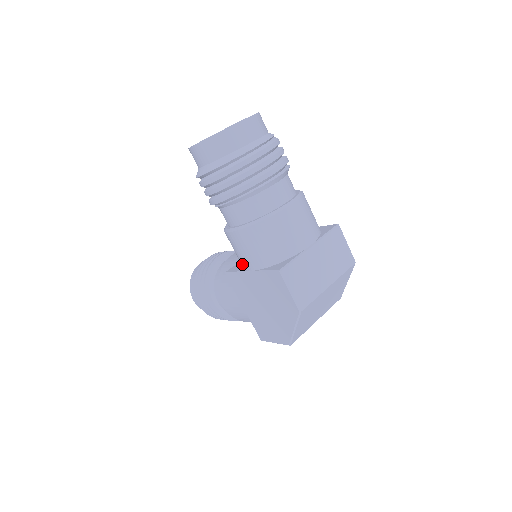
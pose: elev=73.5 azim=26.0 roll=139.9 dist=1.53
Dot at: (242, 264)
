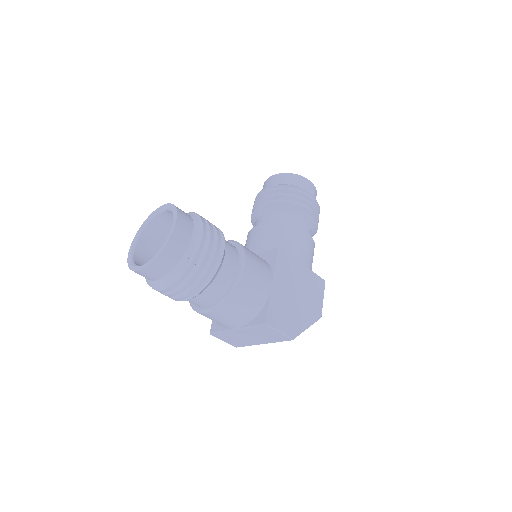
Dot at: occluded
